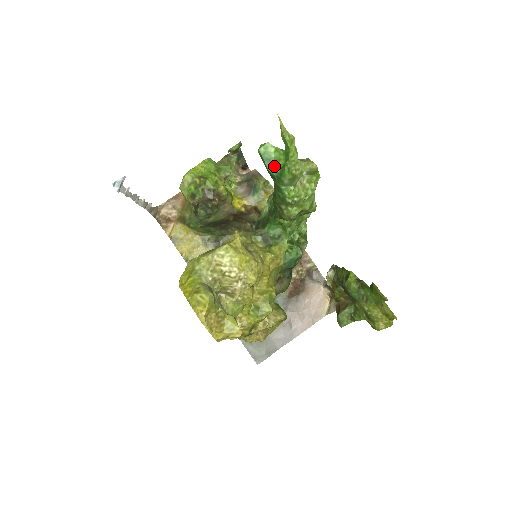
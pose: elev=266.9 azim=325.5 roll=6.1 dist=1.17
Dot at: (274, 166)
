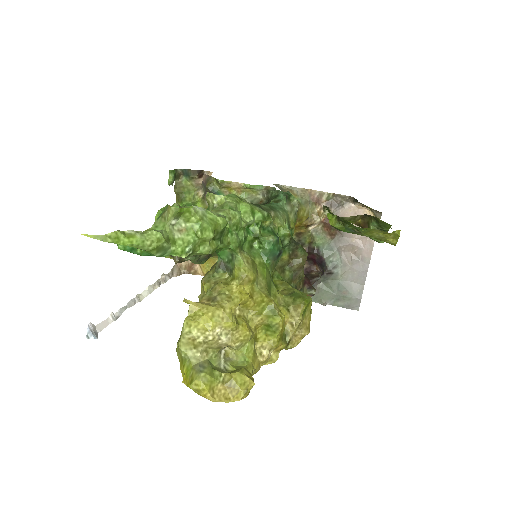
Dot at: occluded
